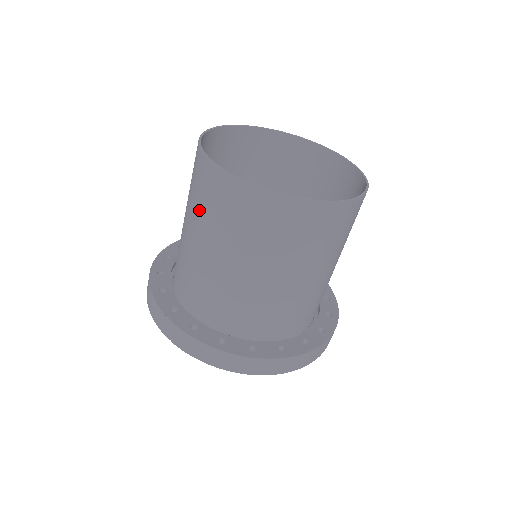
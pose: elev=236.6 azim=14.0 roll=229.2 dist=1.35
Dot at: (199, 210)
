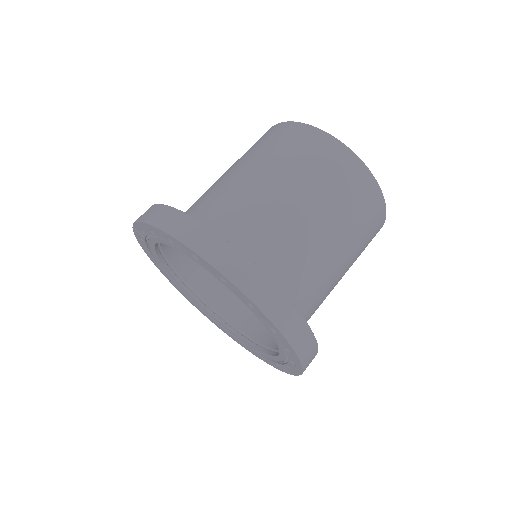
Dot at: occluded
